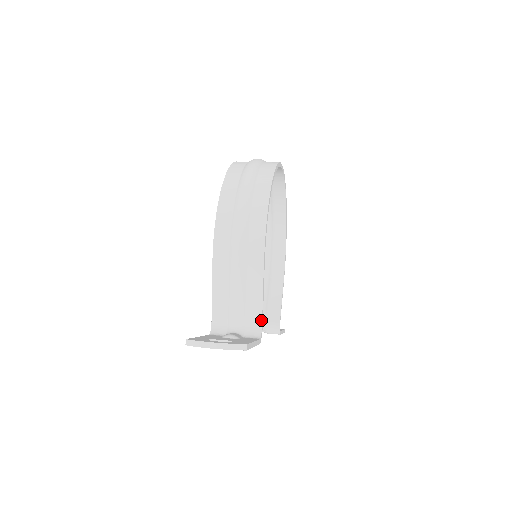
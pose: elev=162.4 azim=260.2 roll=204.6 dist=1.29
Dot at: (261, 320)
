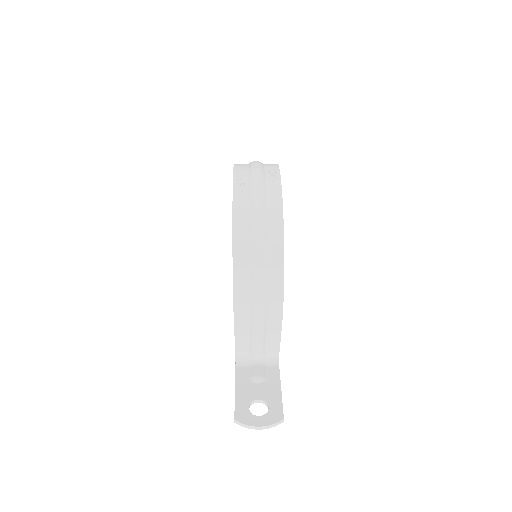
Dot at: (278, 352)
